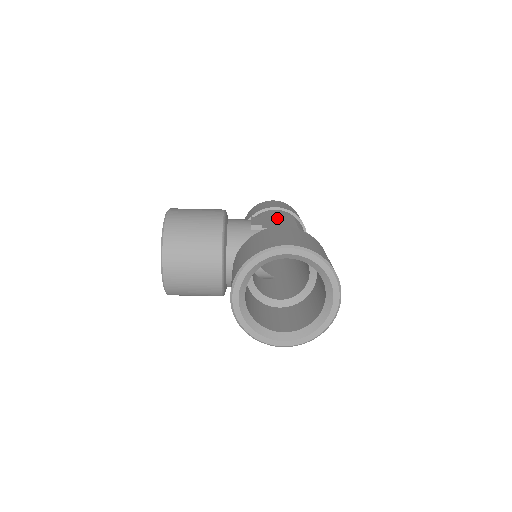
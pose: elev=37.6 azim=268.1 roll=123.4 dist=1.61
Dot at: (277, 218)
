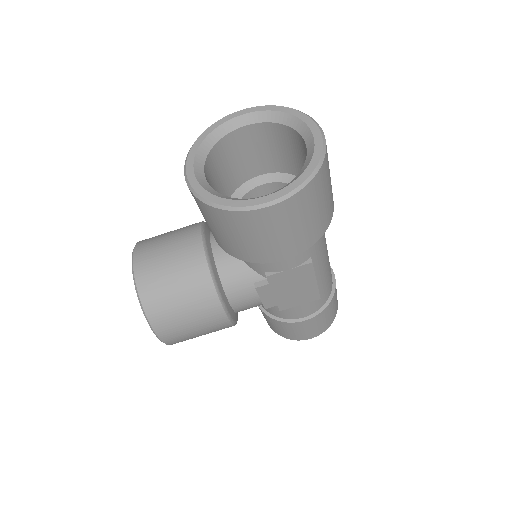
Dot at: occluded
